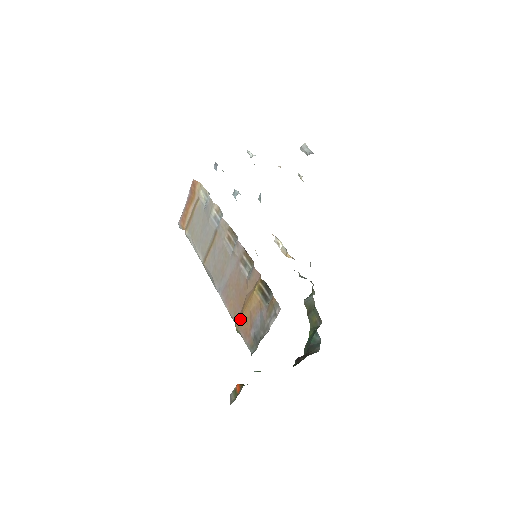
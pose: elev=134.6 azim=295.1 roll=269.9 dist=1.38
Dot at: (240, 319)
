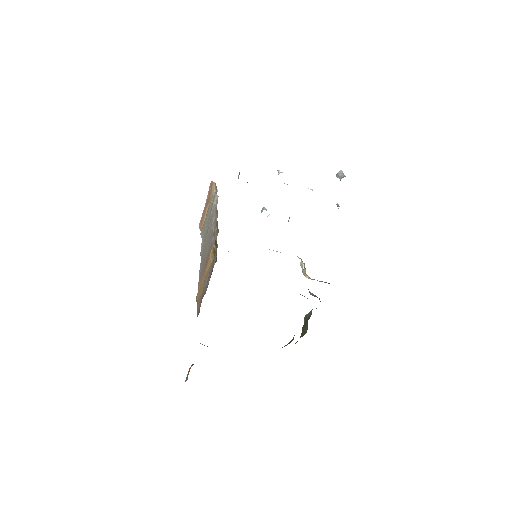
Dot at: (199, 288)
